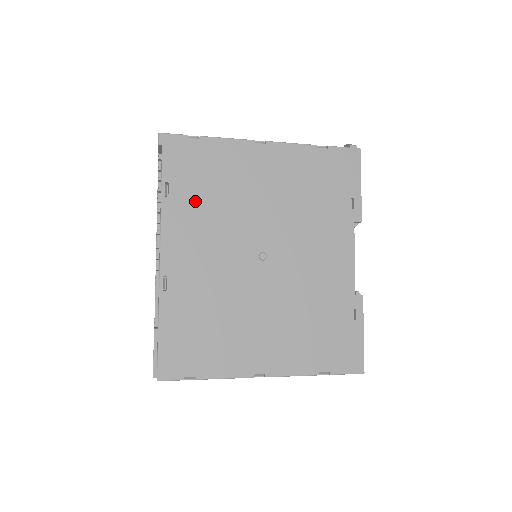
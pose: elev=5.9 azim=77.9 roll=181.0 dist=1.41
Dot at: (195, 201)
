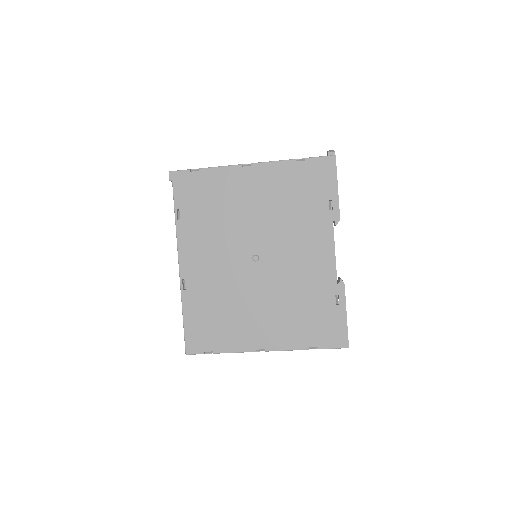
Dot at: (200, 220)
